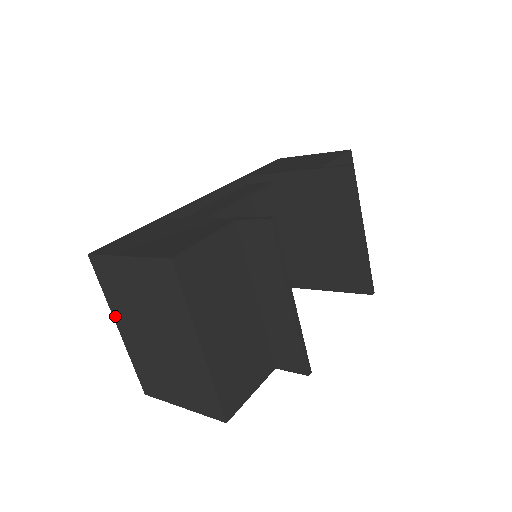
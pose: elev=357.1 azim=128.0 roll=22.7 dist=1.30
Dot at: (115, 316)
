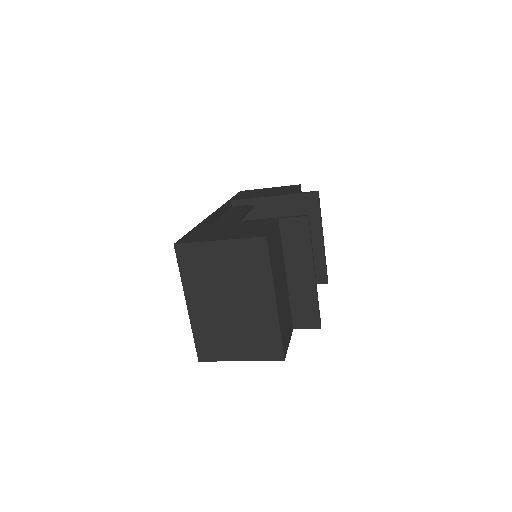
Dot at: (187, 294)
